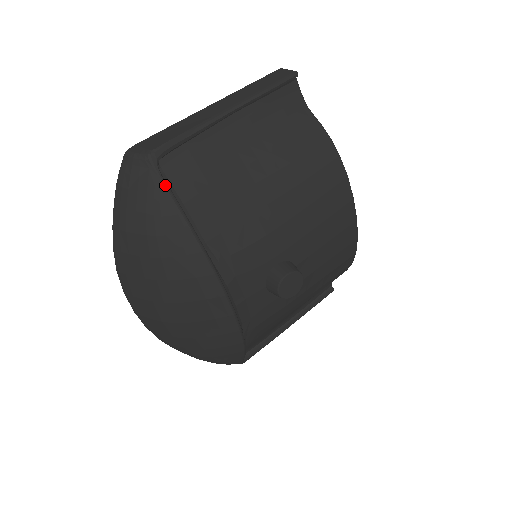
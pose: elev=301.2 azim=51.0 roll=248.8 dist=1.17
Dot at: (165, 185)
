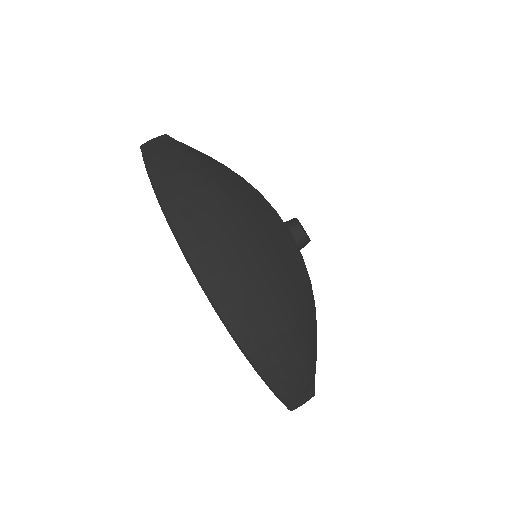
Dot at: (188, 146)
